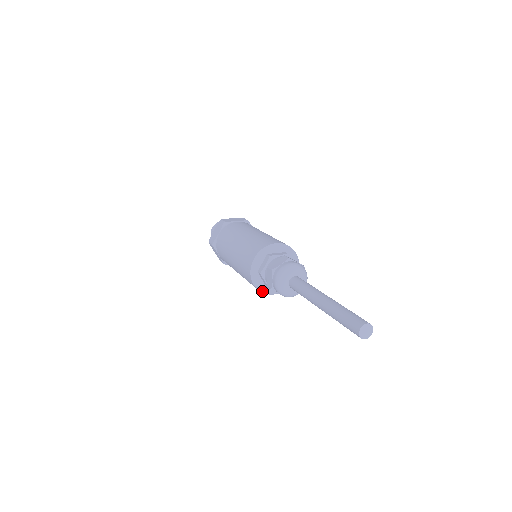
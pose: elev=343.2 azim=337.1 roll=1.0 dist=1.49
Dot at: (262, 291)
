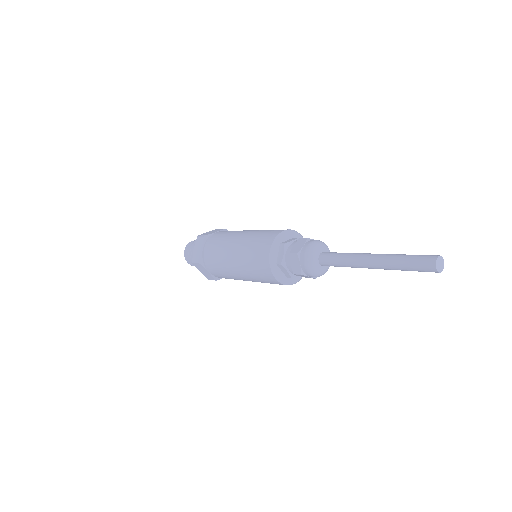
Dot at: (284, 283)
